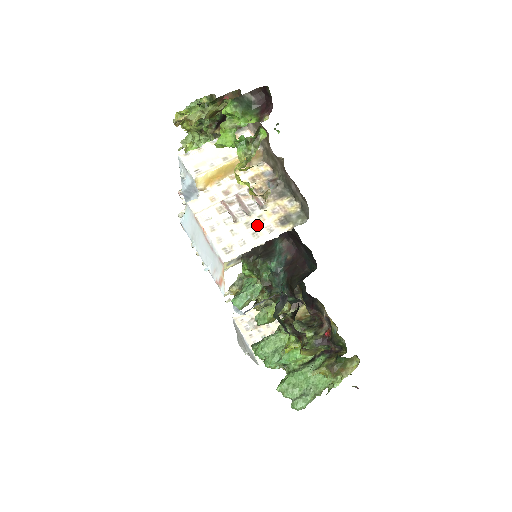
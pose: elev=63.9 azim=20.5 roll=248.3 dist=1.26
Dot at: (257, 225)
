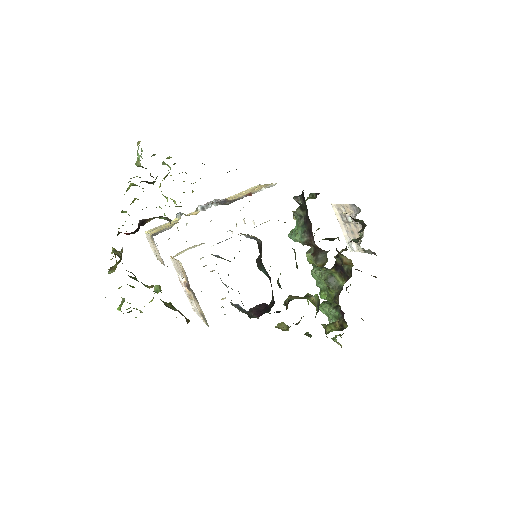
Dot at: (195, 306)
